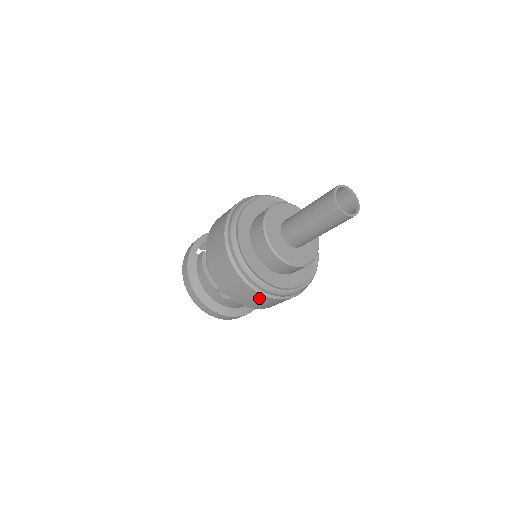
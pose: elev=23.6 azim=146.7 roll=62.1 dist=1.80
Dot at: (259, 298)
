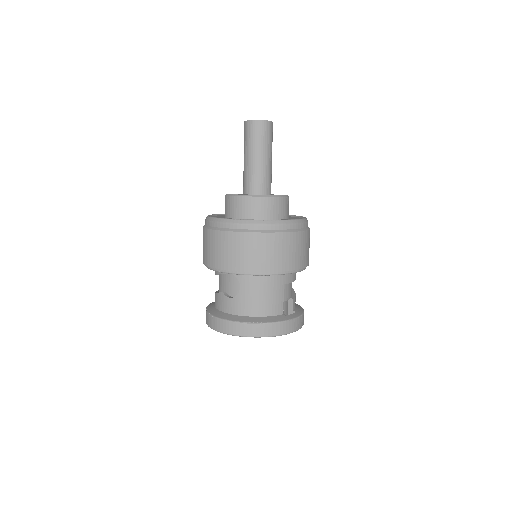
Dot at: (236, 242)
